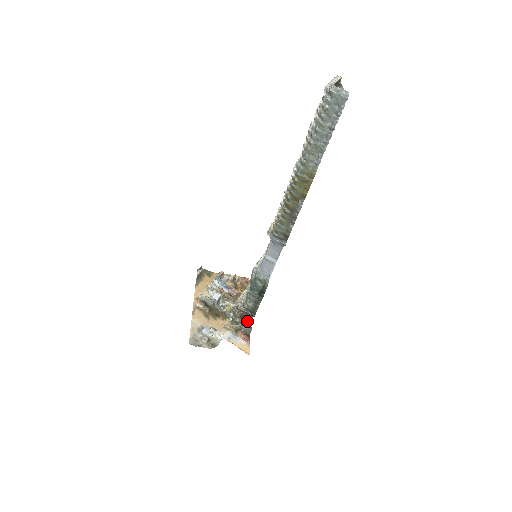
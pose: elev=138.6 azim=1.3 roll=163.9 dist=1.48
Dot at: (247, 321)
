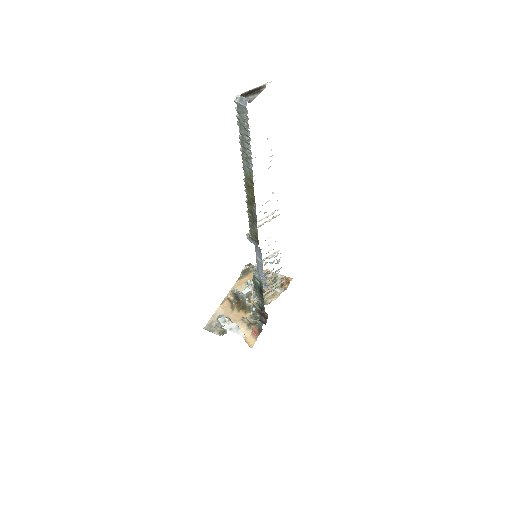
Dot at: (265, 317)
